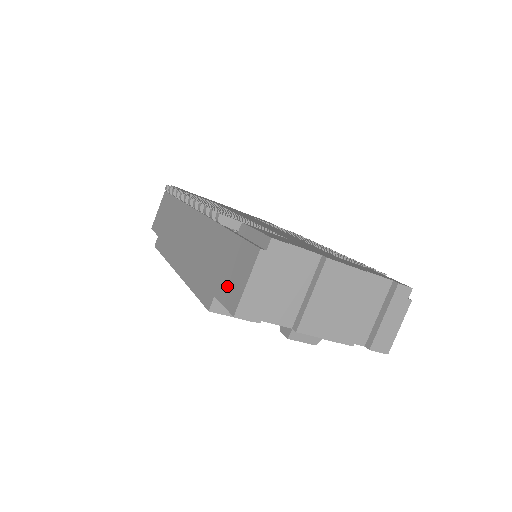
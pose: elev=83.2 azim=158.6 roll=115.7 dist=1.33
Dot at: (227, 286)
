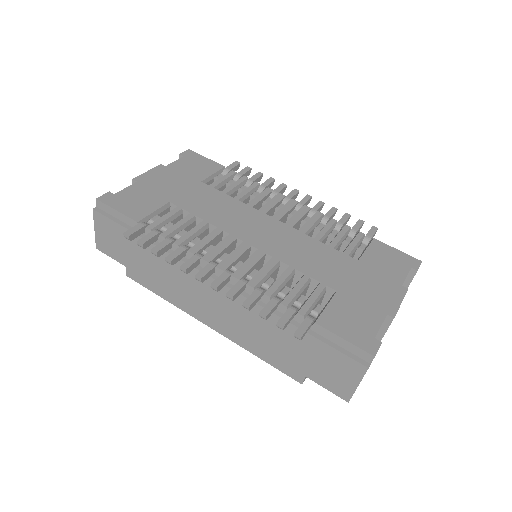
Dot at: (325, 377)
